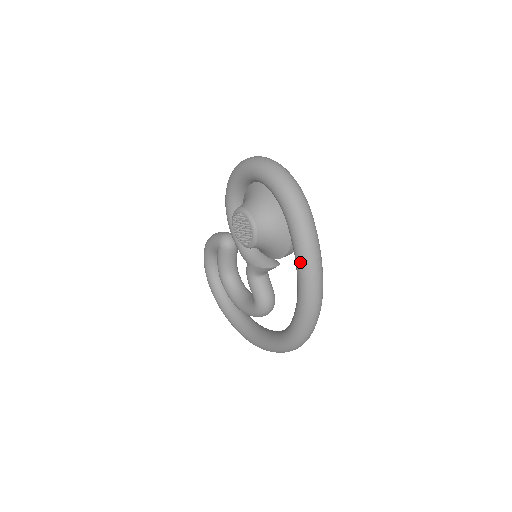
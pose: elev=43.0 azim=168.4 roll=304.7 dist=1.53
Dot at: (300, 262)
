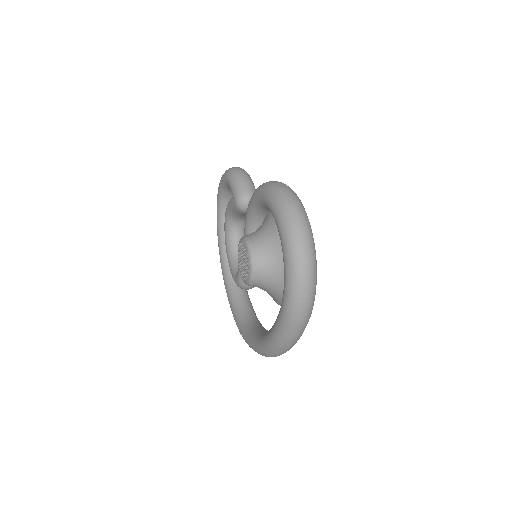
Dot at: (272, 340)
